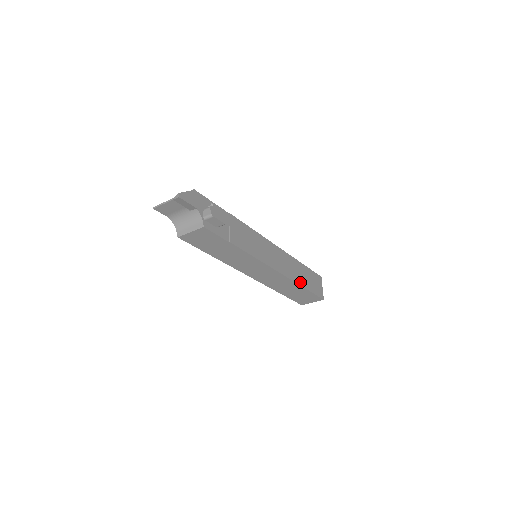
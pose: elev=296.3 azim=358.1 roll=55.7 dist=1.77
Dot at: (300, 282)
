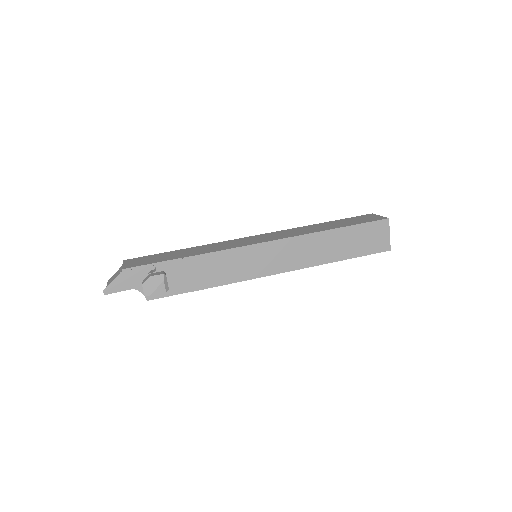
Dot at: (332, 258)
